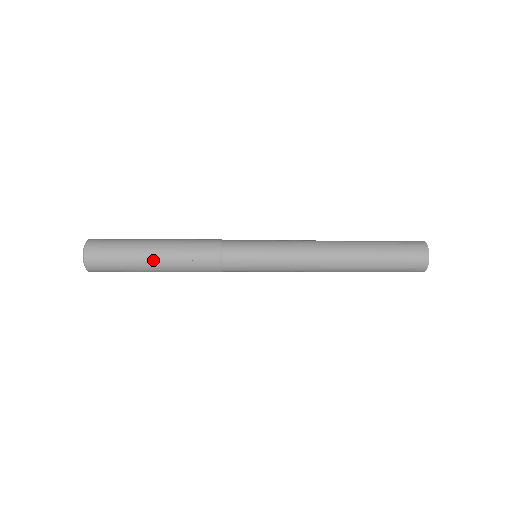
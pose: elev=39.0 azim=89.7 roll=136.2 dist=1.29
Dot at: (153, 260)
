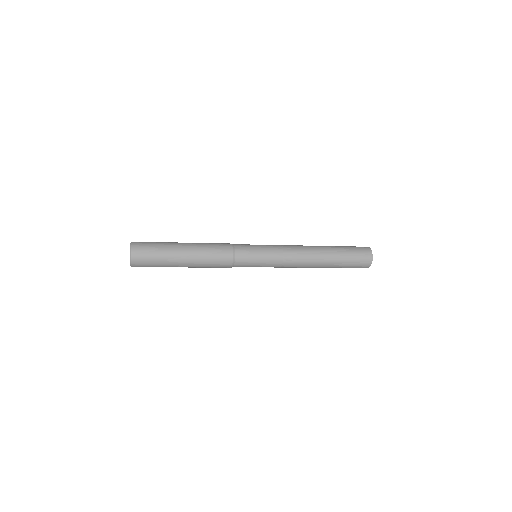
Dot at: occluded
